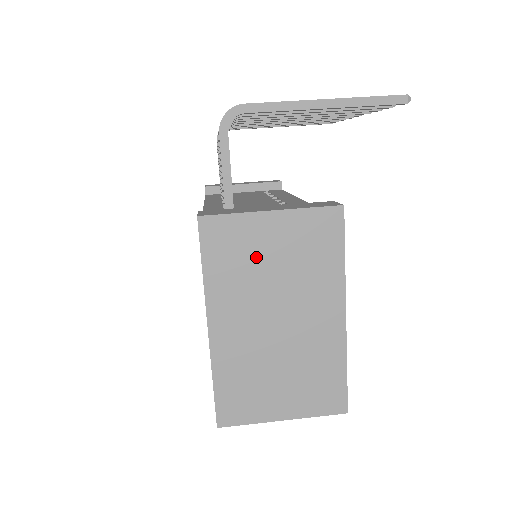
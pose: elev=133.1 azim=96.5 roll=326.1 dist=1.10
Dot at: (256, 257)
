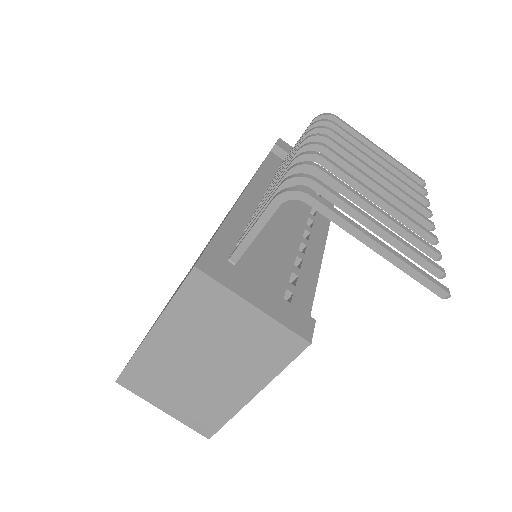
Dot at: (218, 321)
